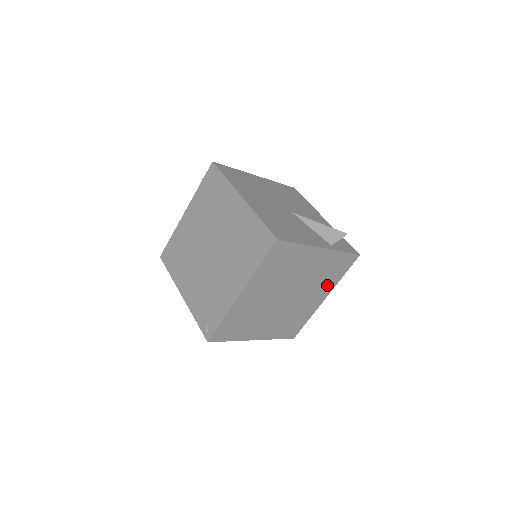
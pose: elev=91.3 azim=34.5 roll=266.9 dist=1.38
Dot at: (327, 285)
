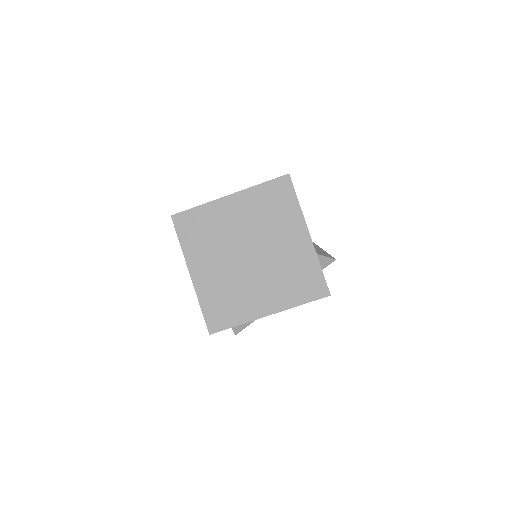
Dot at: (283, 295)
